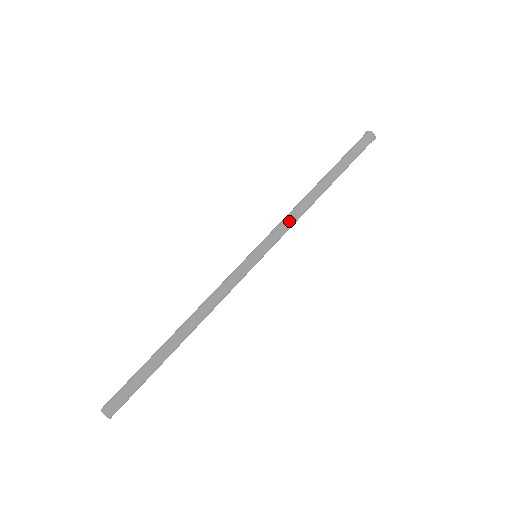
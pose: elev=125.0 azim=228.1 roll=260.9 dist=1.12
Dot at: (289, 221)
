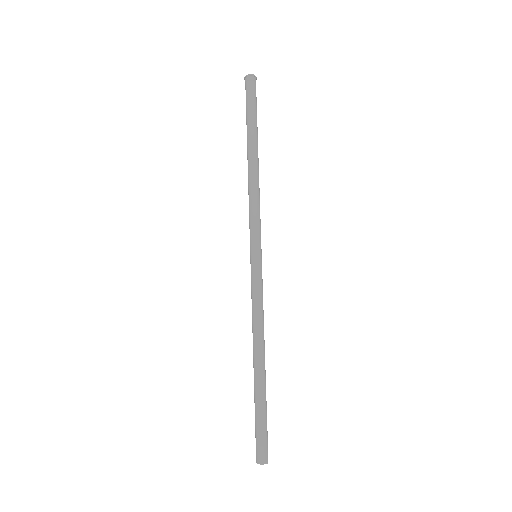
Dot at: (256, 207)
